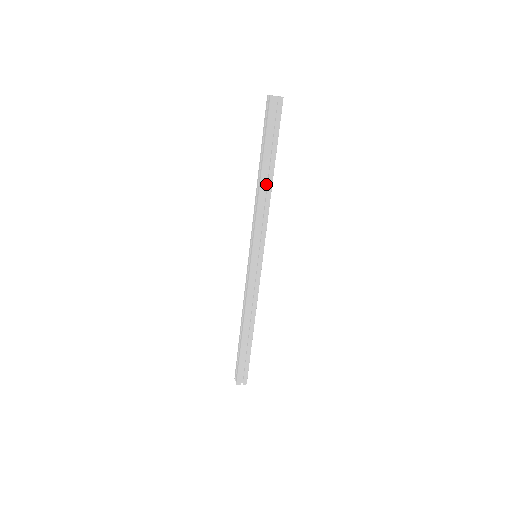
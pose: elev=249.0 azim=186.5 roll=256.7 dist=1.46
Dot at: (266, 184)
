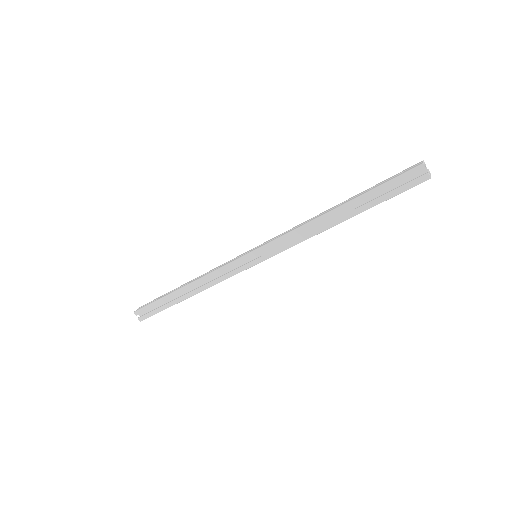
Dot at: (330, 220)
